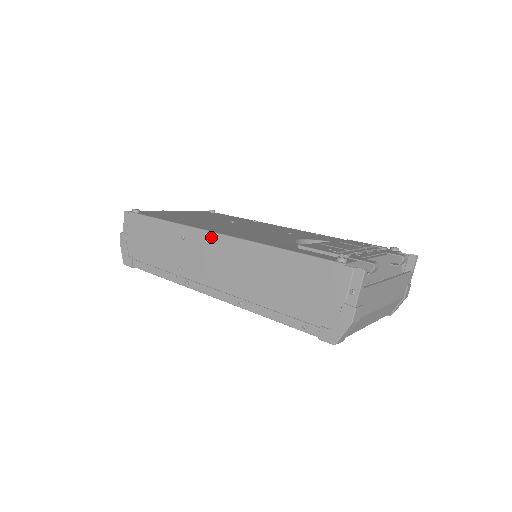
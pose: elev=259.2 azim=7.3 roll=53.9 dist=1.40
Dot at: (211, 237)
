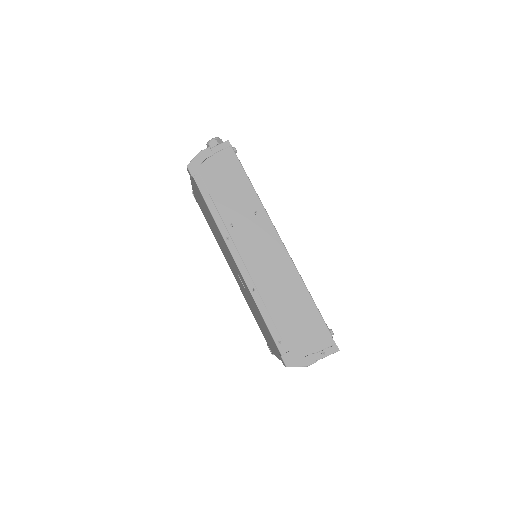
Dot at: (275, 237)
